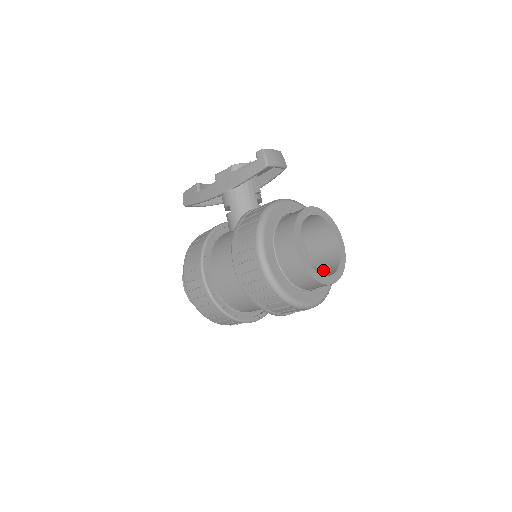
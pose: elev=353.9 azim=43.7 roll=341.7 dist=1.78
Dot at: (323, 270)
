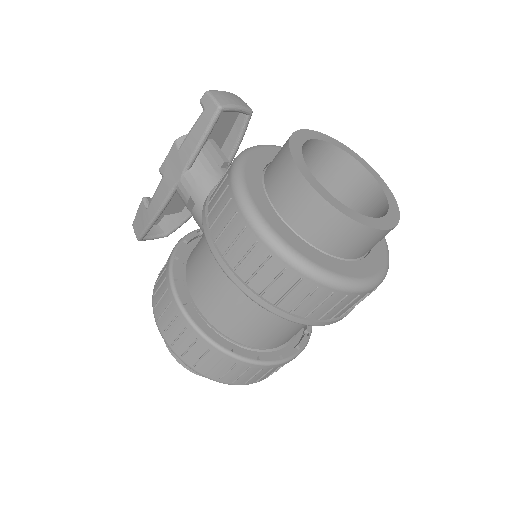
Dot at: occluded
